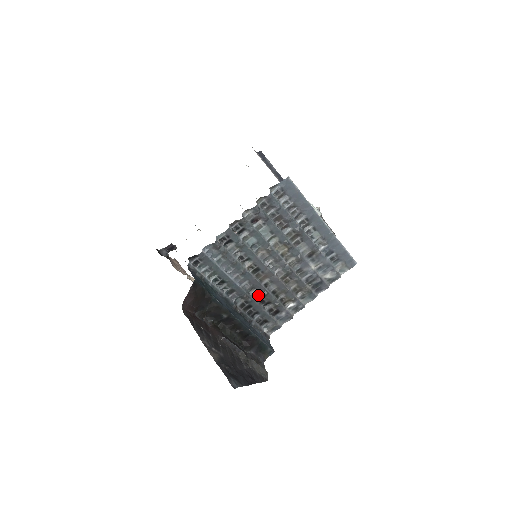
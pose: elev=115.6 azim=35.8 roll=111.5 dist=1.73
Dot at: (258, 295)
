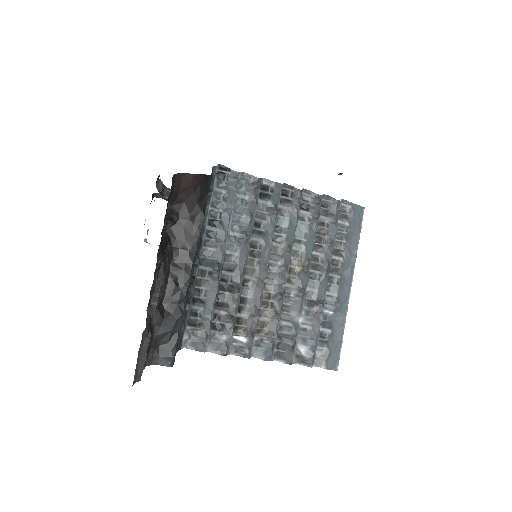
Dot at: (227, 283)
